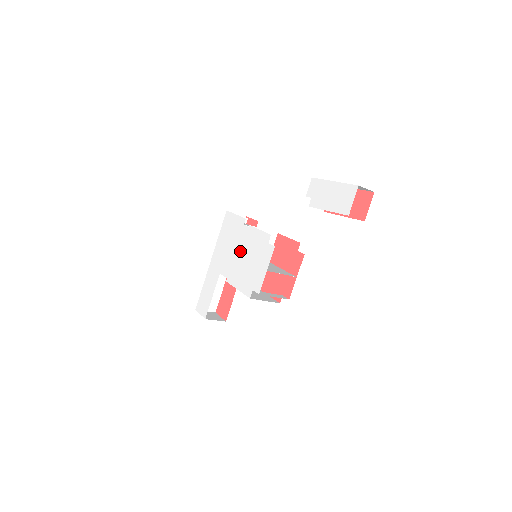
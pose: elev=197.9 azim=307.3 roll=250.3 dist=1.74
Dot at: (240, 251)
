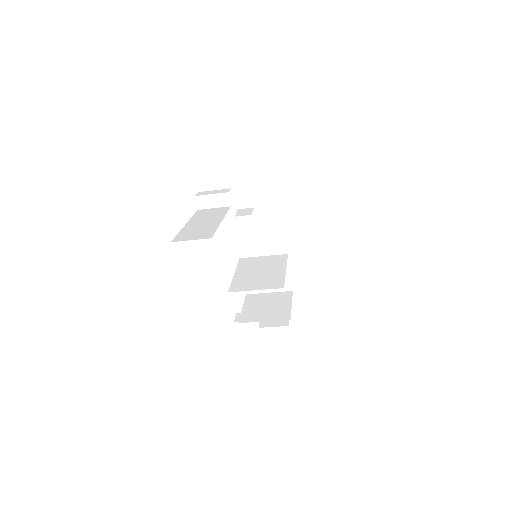
Dot at: (238, 253)
